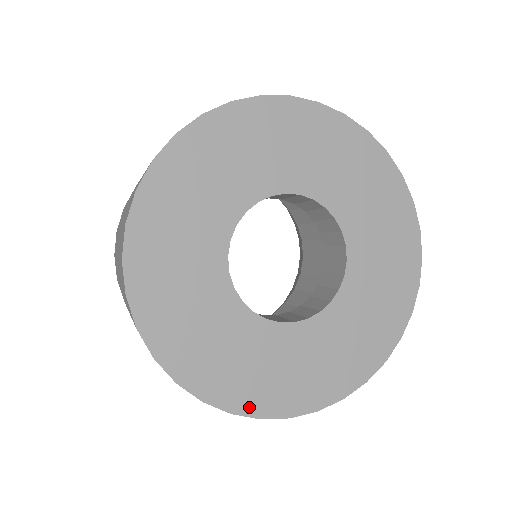
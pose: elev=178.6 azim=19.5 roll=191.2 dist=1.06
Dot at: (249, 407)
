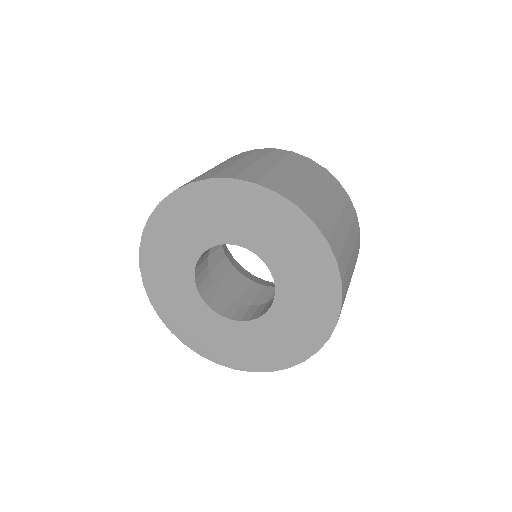
Dot at: (181, 336)
